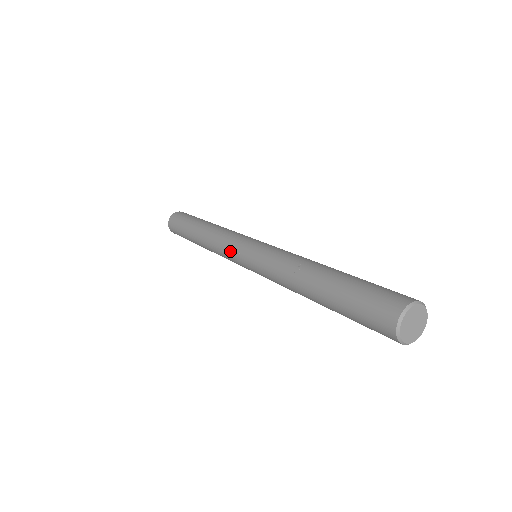
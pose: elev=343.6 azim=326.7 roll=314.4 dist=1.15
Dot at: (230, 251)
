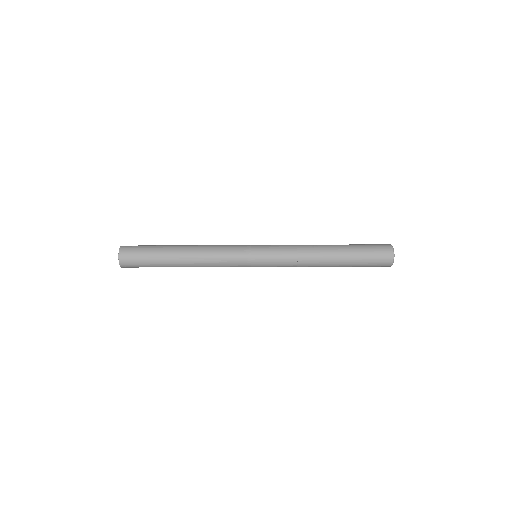
Dot at: (238, 251)
